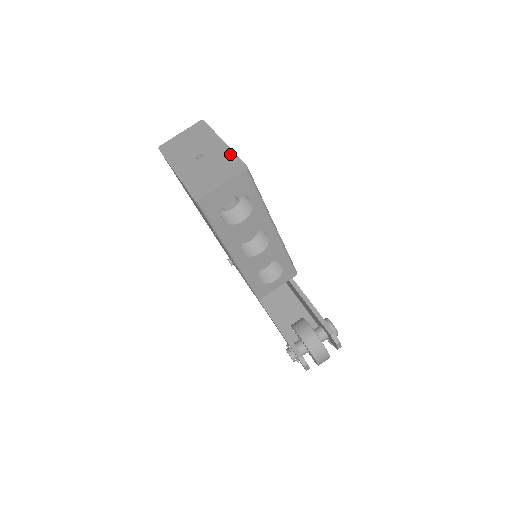
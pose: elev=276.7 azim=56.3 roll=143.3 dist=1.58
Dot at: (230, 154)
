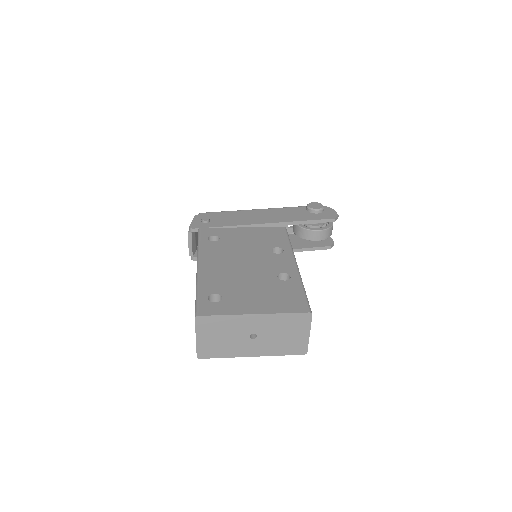
Dot at: (279, 317)
